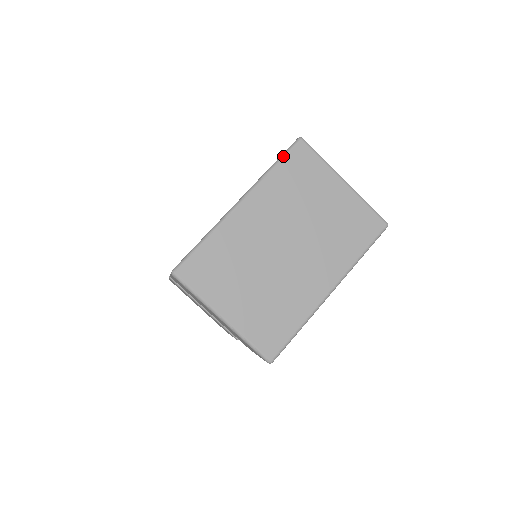
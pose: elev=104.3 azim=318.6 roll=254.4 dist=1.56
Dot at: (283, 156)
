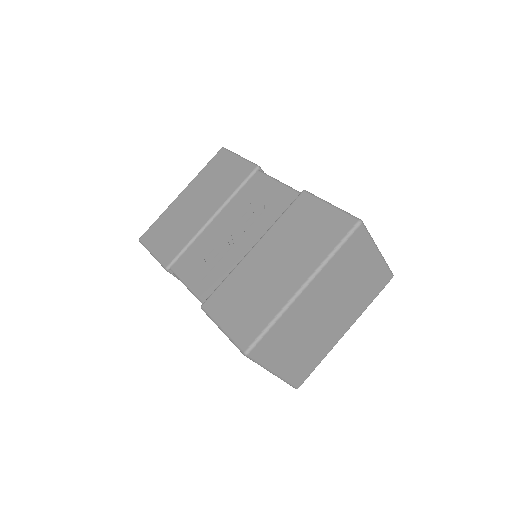
Dot at: (345, 241)
